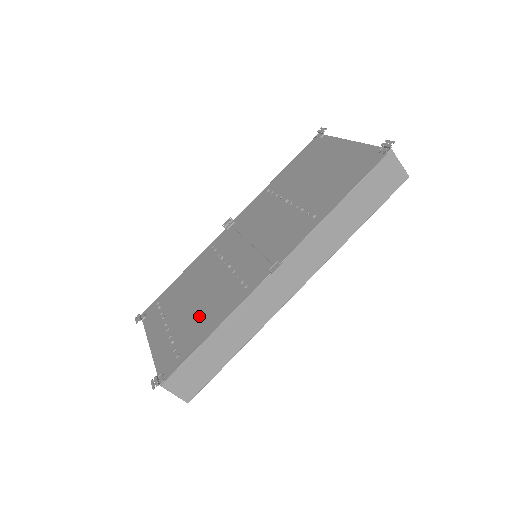
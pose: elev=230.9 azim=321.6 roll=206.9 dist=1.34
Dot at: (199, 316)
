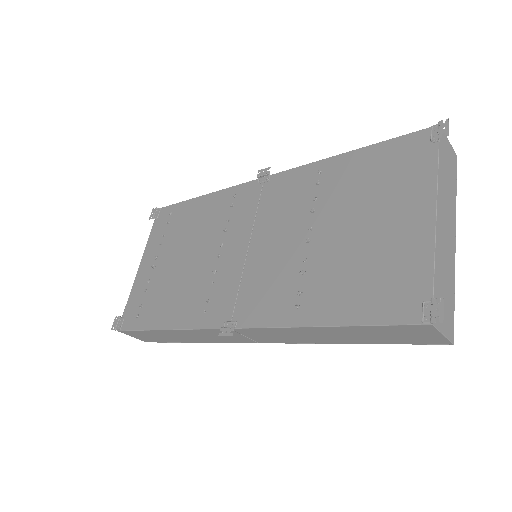
Dot at: (170, 290)
